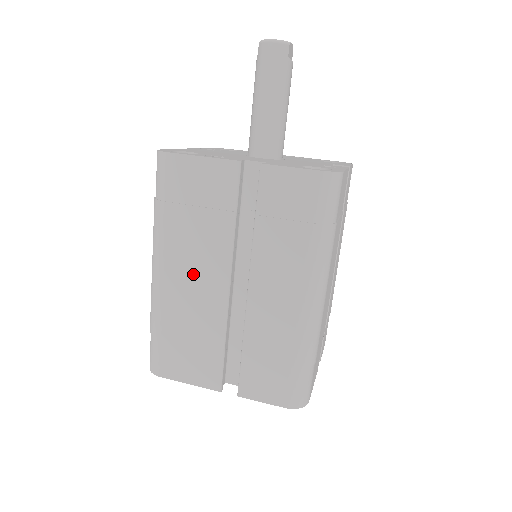
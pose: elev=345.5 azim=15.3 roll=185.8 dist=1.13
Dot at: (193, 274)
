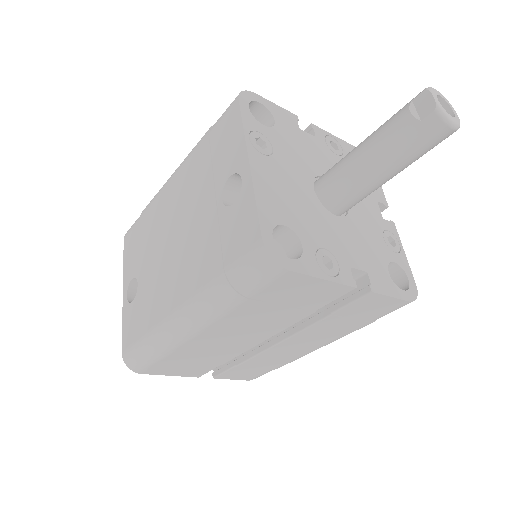
Dot at: (234, 336)
